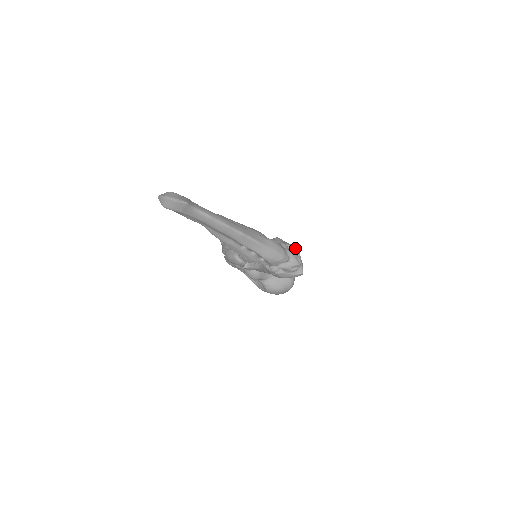
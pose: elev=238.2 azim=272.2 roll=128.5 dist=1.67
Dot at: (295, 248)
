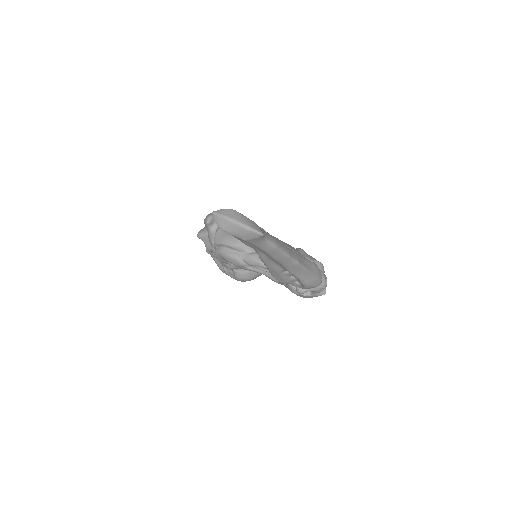
Dot at: (322, 266)
